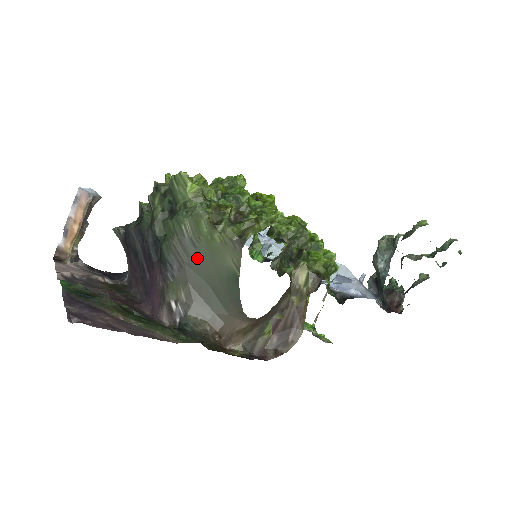
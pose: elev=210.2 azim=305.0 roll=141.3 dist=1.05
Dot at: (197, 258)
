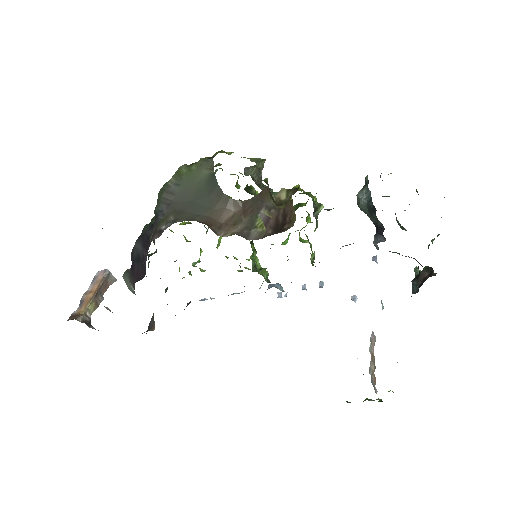
Dot at: (181, 191)
